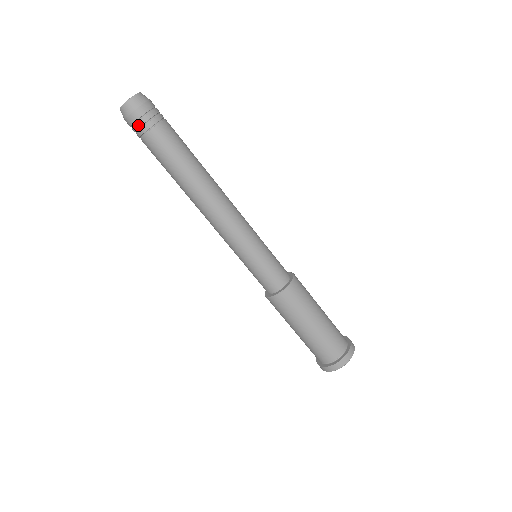
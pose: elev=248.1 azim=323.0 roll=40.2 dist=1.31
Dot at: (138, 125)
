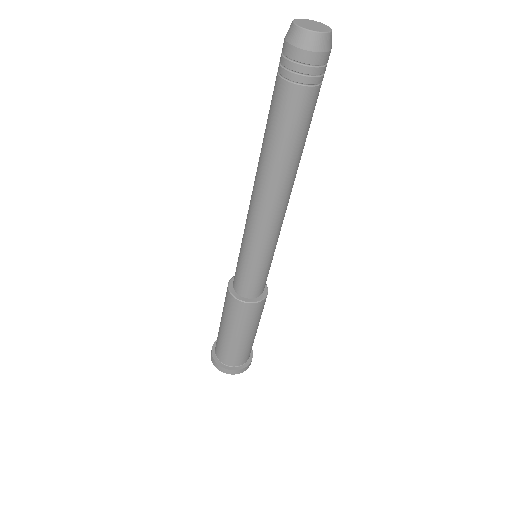
Dot at: (294, 66)
